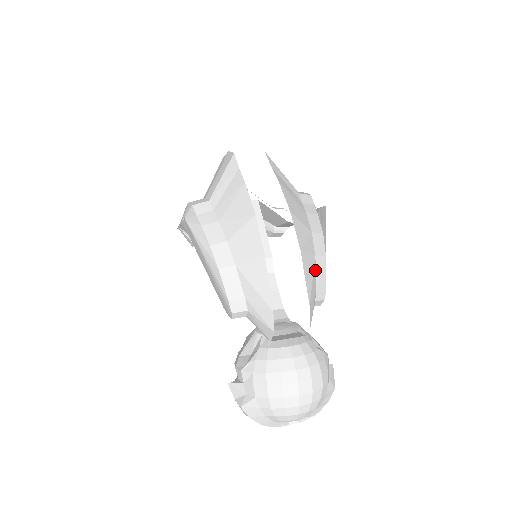
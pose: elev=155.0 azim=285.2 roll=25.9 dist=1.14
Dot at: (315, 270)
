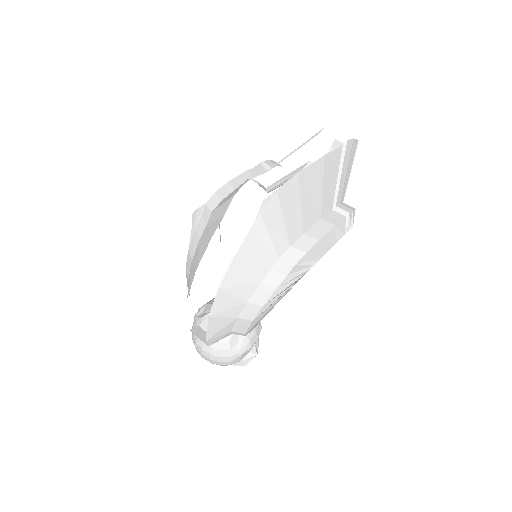
Dot at: (233, 324)
